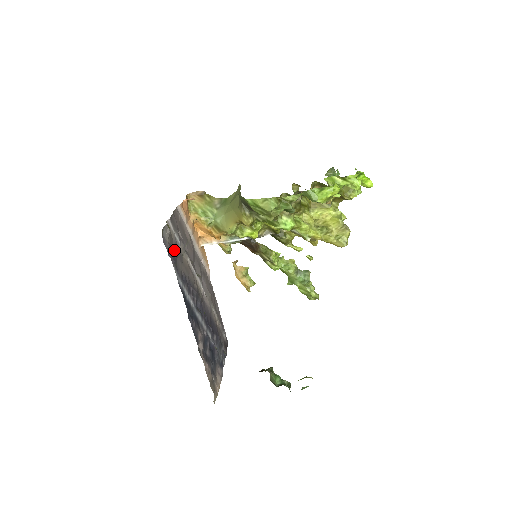
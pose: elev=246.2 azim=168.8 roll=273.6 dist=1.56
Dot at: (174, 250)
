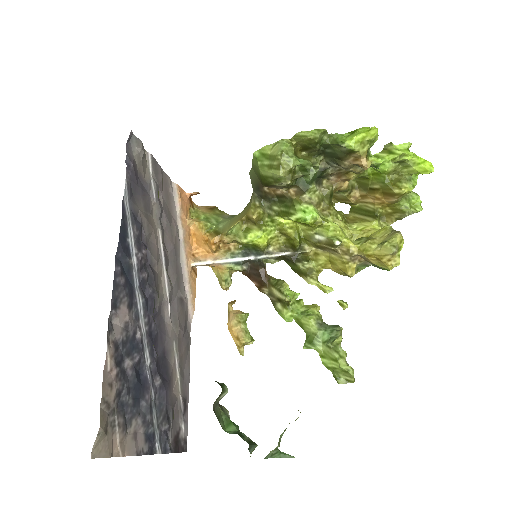
Dot at: (140, 183)
